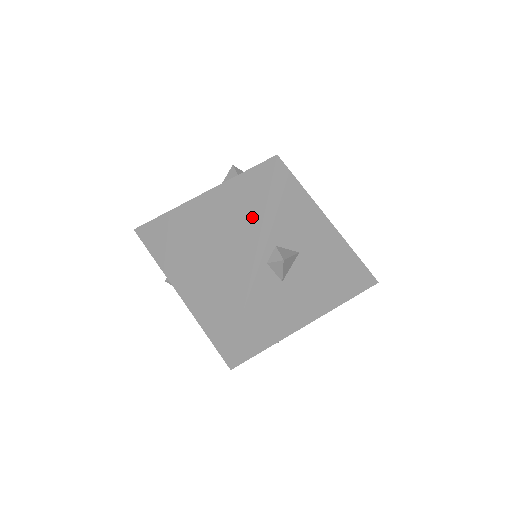
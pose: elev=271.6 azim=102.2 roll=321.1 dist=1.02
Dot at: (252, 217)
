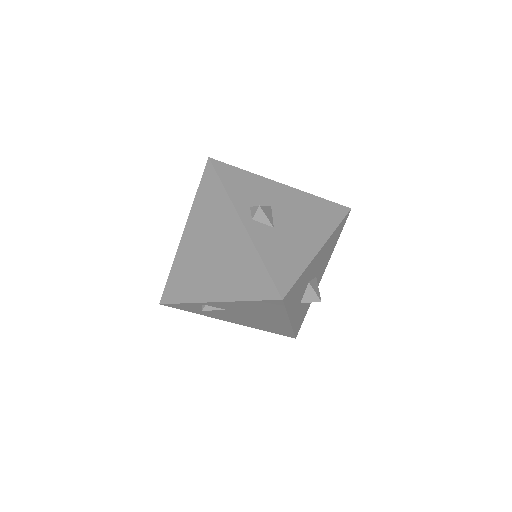
Dot at: (221, 201)
